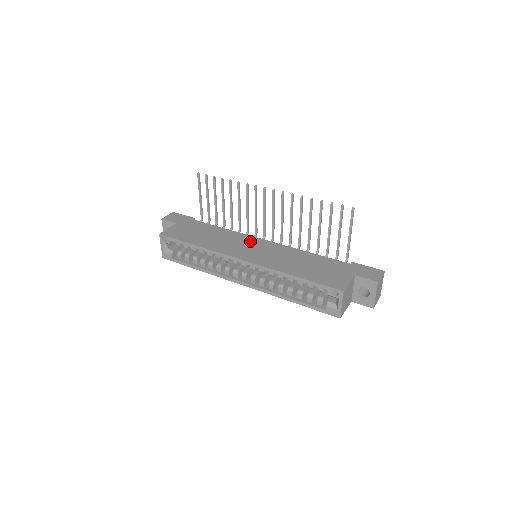
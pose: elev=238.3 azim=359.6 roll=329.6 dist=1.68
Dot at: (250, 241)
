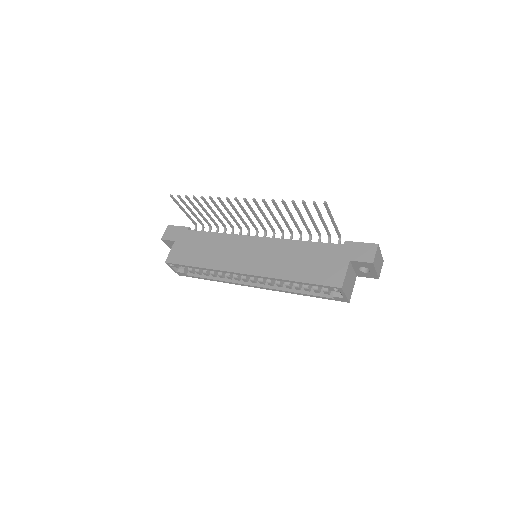
Dot at: (245, 244)
